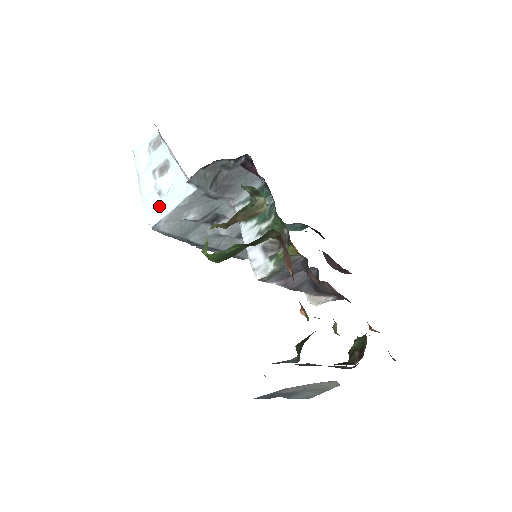
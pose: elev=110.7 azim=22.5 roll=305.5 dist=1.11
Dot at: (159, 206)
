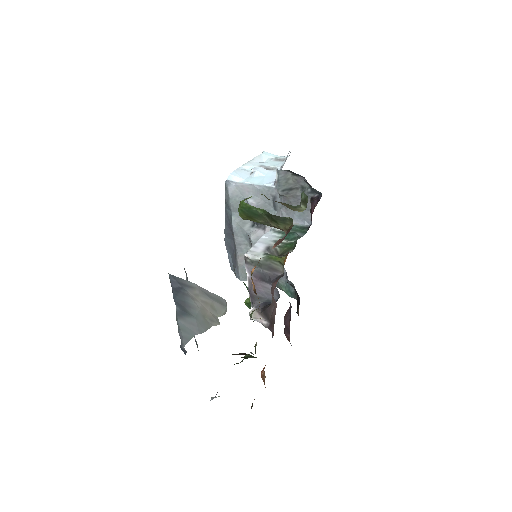
Dot at: (244, 177)
